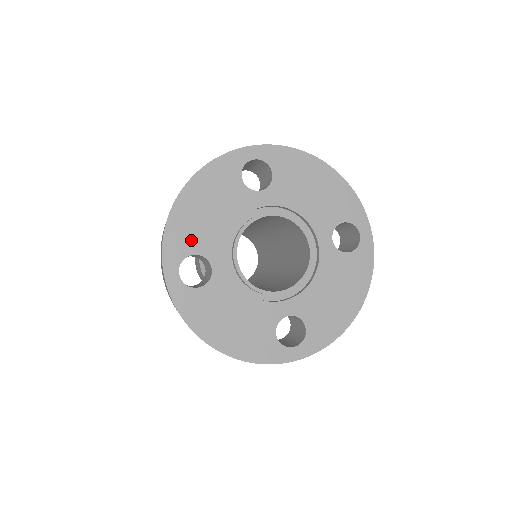
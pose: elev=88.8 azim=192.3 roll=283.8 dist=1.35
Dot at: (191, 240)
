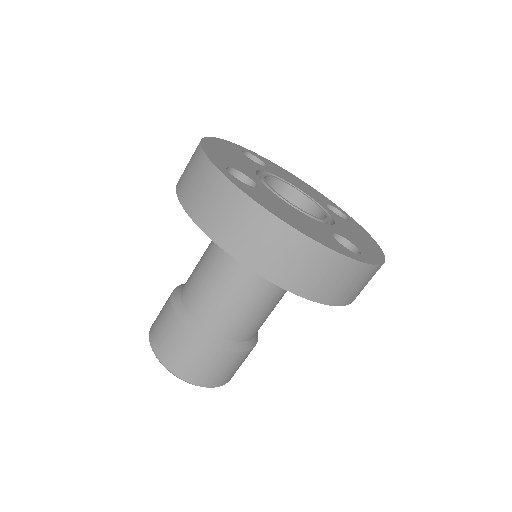
Dot at: (227, 161)
